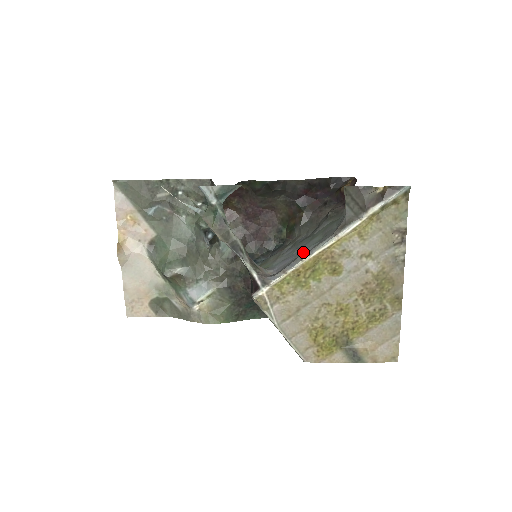
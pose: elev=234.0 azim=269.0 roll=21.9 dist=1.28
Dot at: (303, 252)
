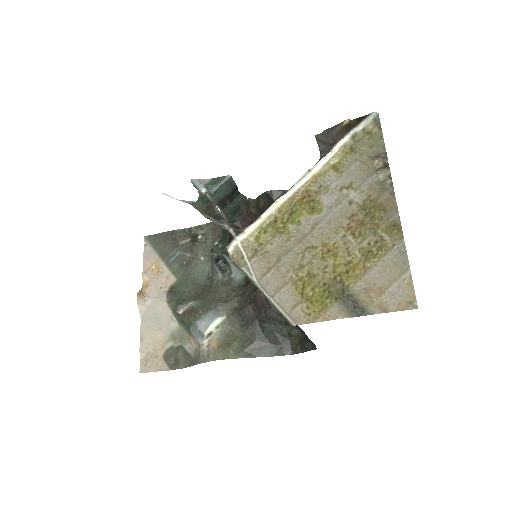
Dot at: occluded
